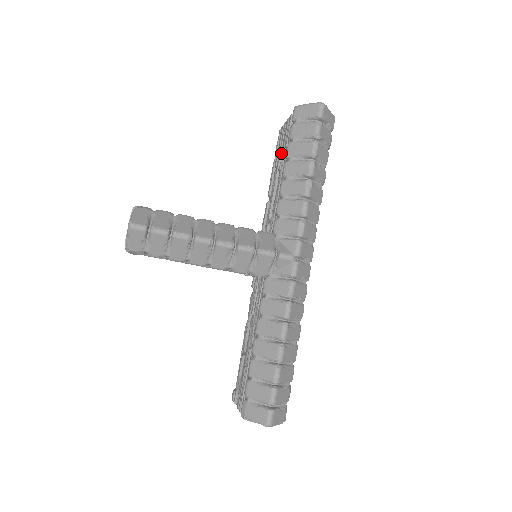
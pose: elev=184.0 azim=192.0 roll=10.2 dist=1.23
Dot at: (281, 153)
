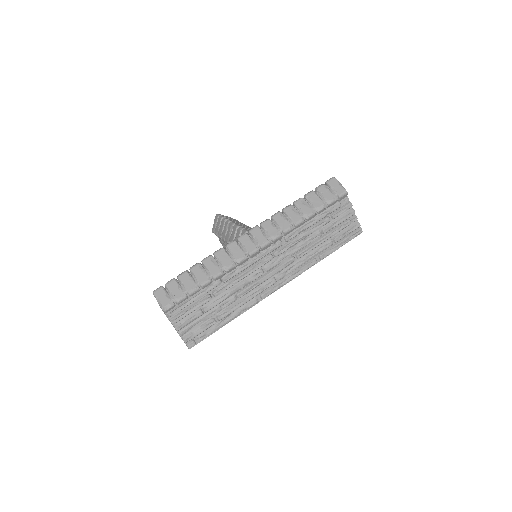
Dot at: occluded
